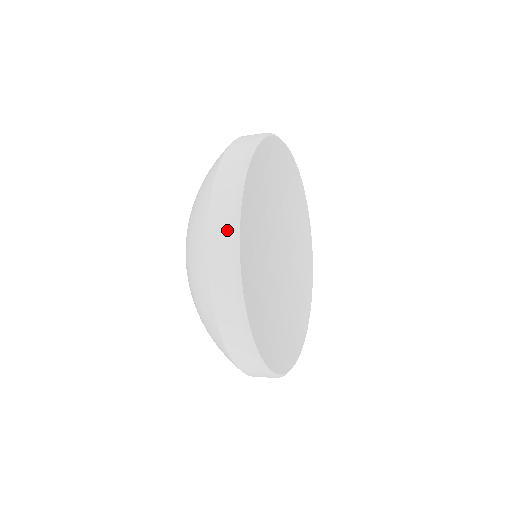
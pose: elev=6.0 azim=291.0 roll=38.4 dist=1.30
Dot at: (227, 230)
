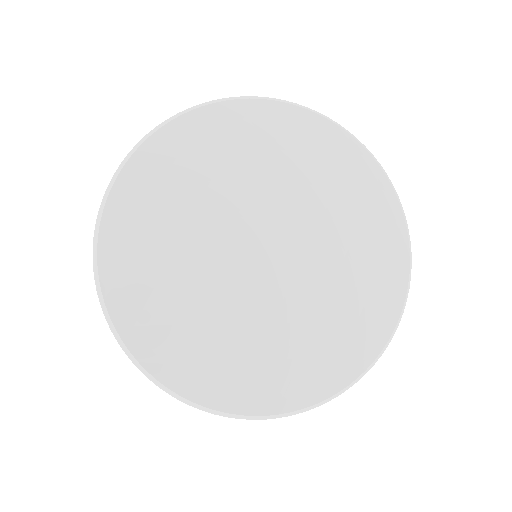
Dot at: (95, 276)
